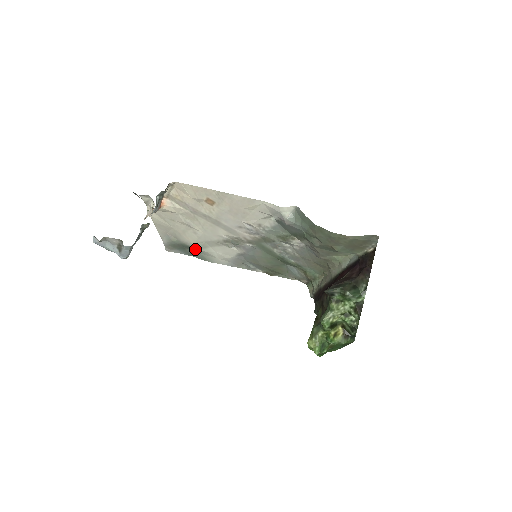
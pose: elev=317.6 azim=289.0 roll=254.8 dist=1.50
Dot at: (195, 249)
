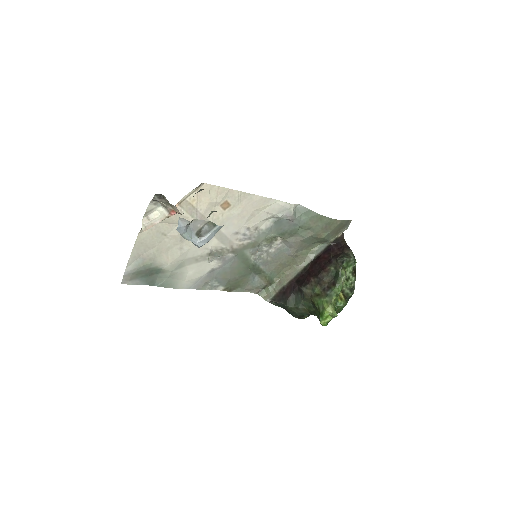
Dot at: (167, 272)
